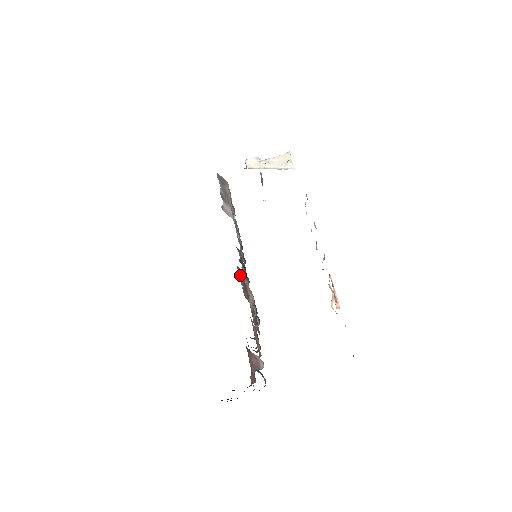
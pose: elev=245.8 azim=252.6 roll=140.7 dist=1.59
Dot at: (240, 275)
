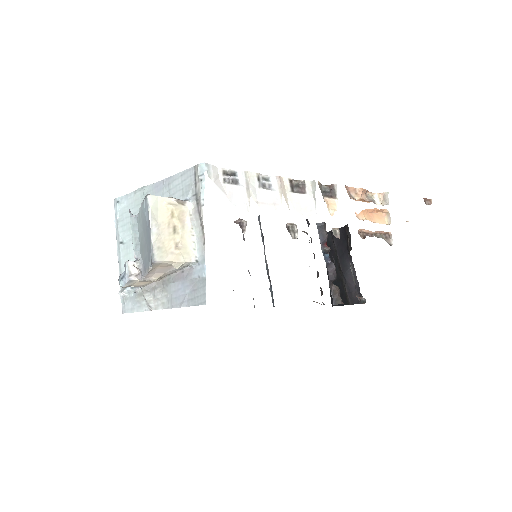
Dot at: occluded
